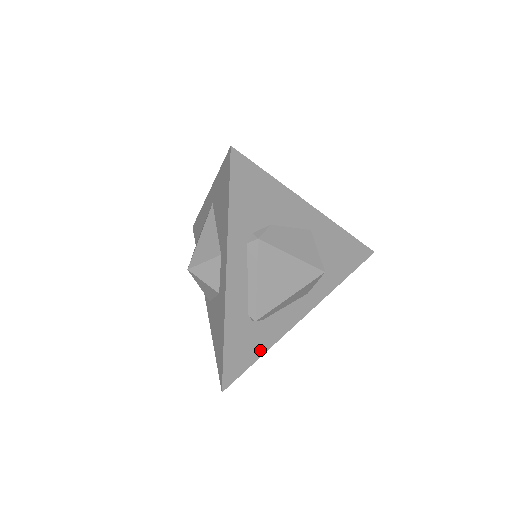
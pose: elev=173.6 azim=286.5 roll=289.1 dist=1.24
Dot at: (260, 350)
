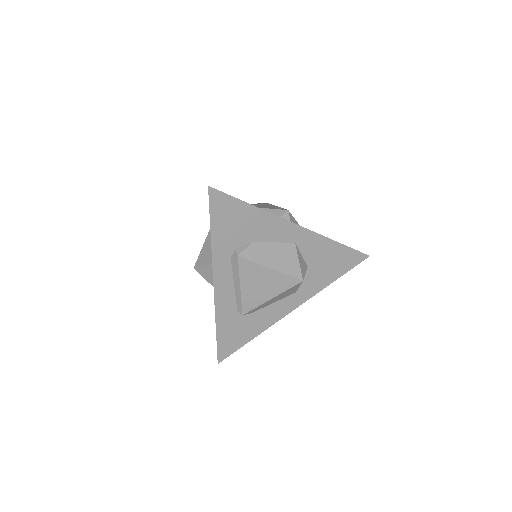
Dot at: (251, 335)
